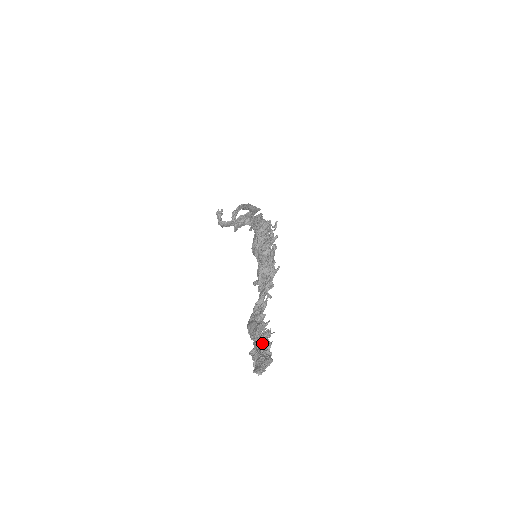
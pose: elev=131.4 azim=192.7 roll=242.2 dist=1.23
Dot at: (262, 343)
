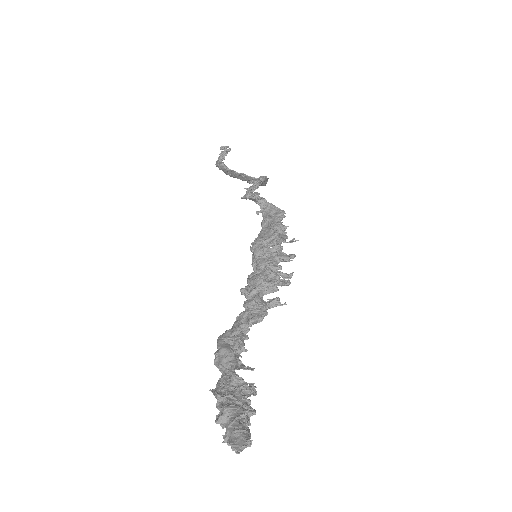
Dot at: (240, 397)
